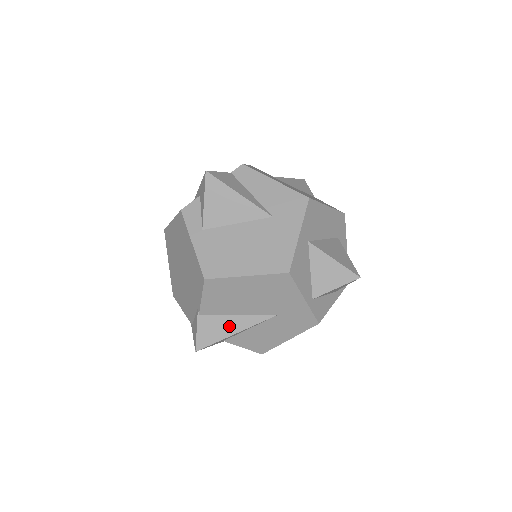
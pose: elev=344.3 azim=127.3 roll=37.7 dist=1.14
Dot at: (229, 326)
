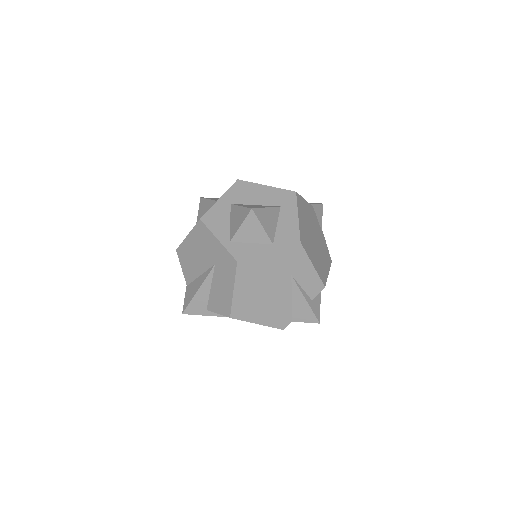
Dot at: (196, 286)
